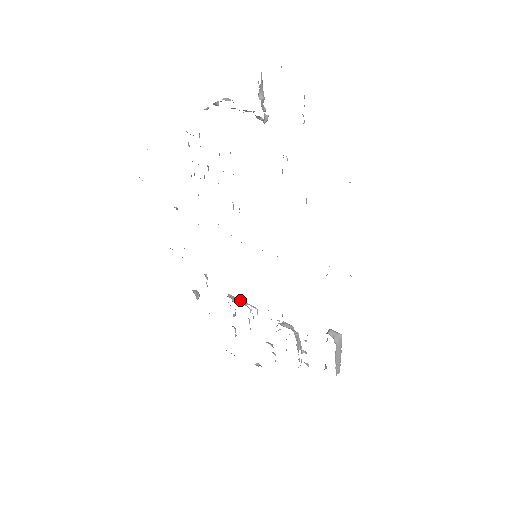
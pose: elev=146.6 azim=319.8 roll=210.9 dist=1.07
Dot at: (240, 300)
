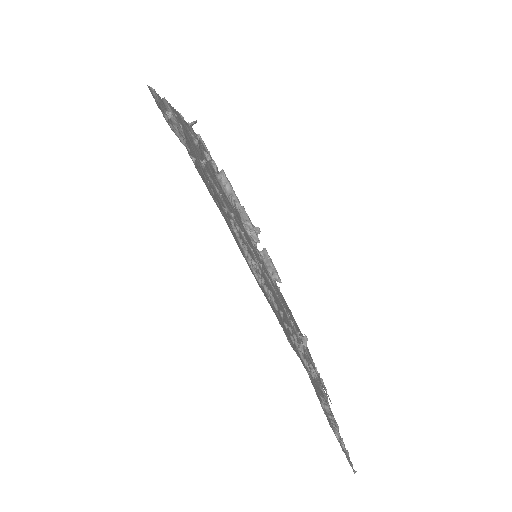
Dot at: (231, 193)
